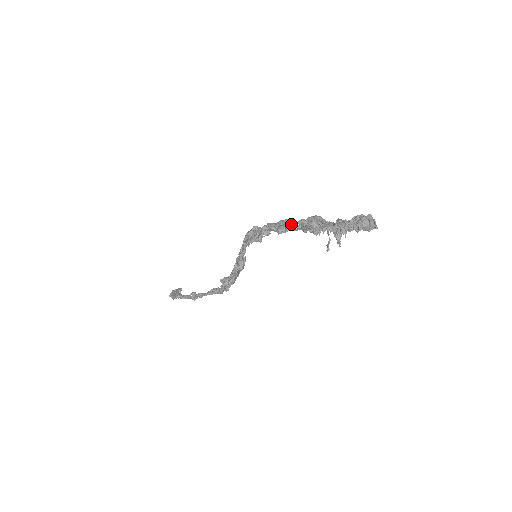
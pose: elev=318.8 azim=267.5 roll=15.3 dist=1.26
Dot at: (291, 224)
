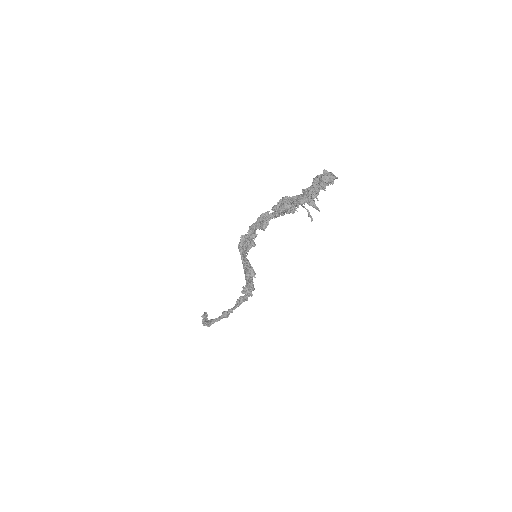
Dot at: (268, 216)
